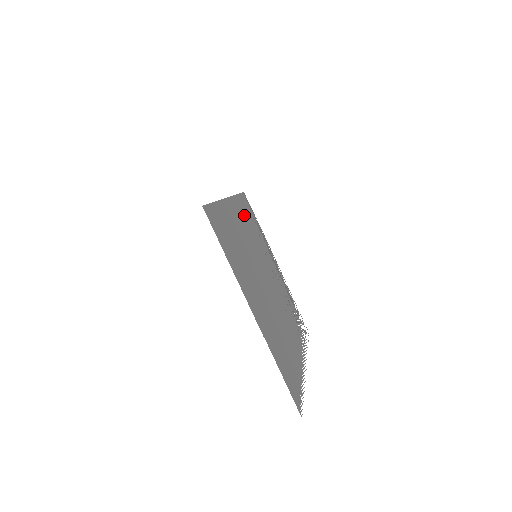
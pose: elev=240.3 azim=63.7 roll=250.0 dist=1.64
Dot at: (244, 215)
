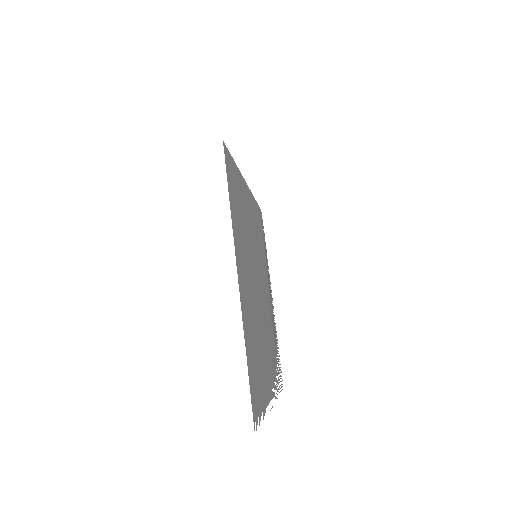
Dot at: (256, 219)
